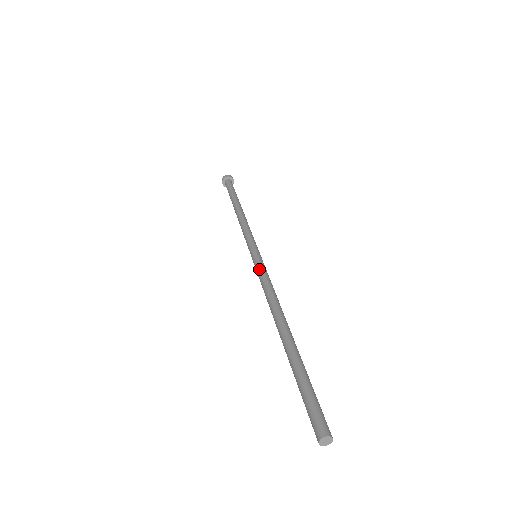
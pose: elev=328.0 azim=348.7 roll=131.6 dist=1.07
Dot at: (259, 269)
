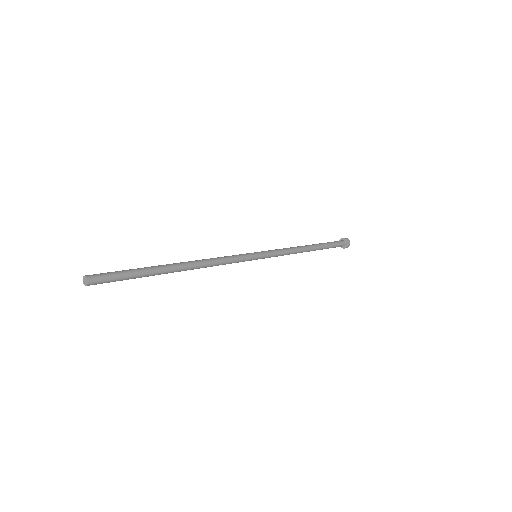
Dot at: occluded
